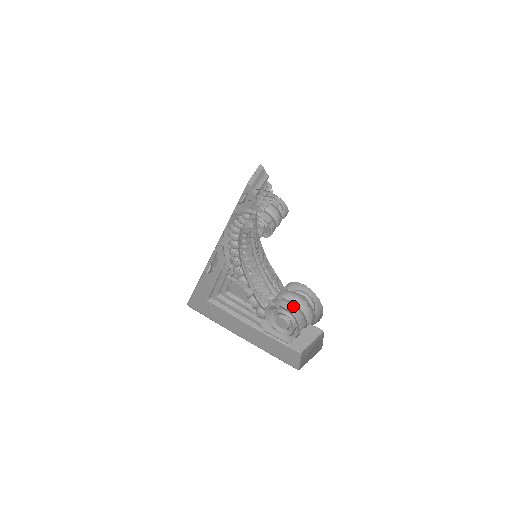
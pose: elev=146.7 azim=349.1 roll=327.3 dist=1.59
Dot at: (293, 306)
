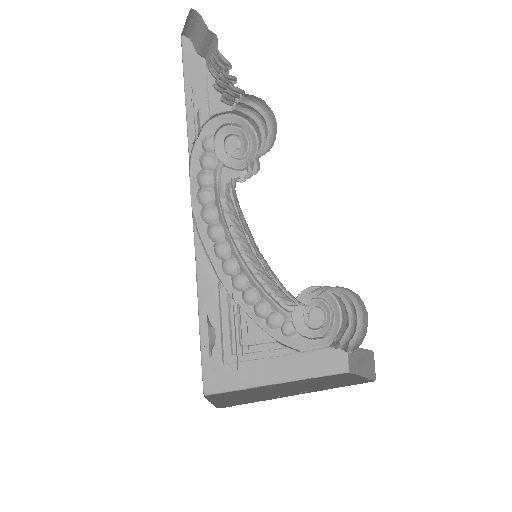
Dot at: occluded
